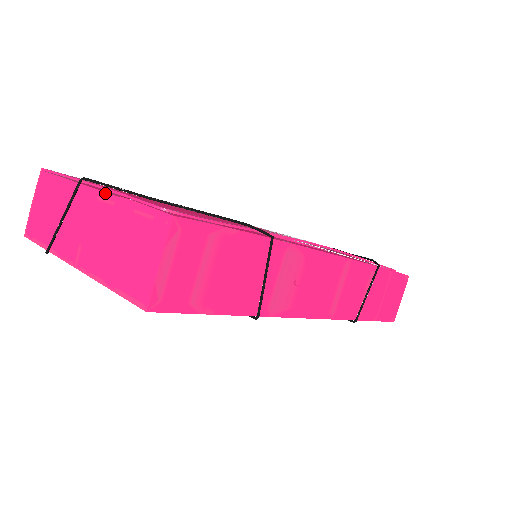
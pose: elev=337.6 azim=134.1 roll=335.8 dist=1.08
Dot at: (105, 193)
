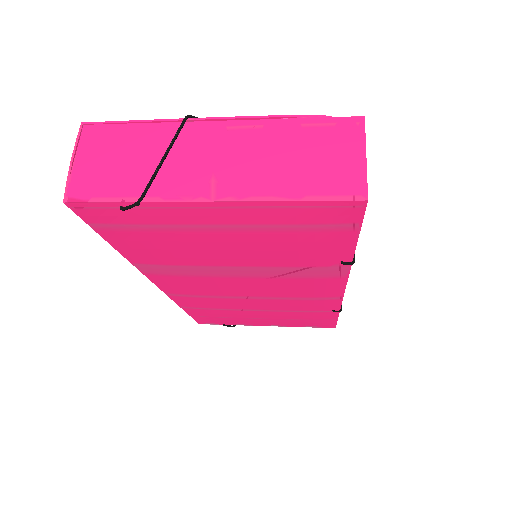
Dot at: (241, 121)
